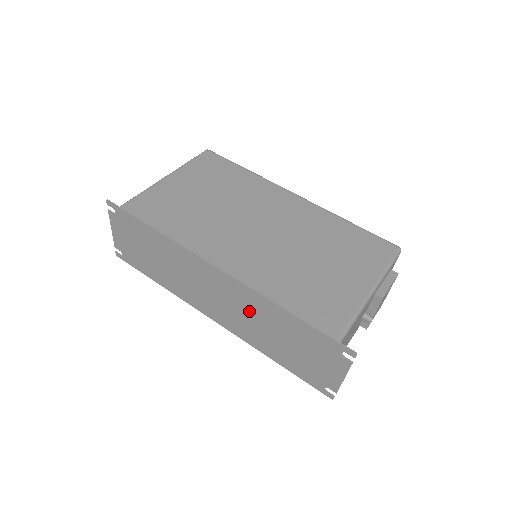
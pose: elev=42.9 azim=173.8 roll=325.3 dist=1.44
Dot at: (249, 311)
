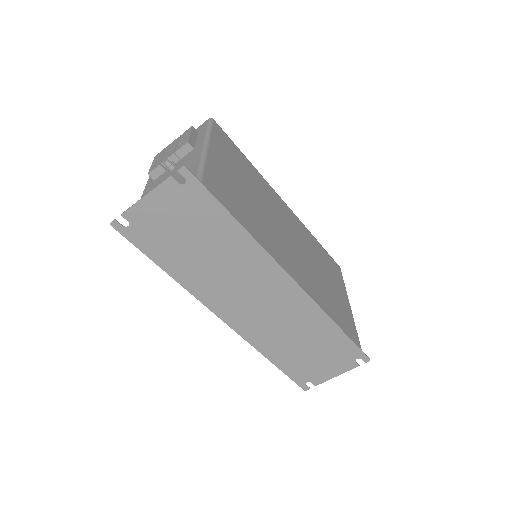
Dot at: (290, 320)
